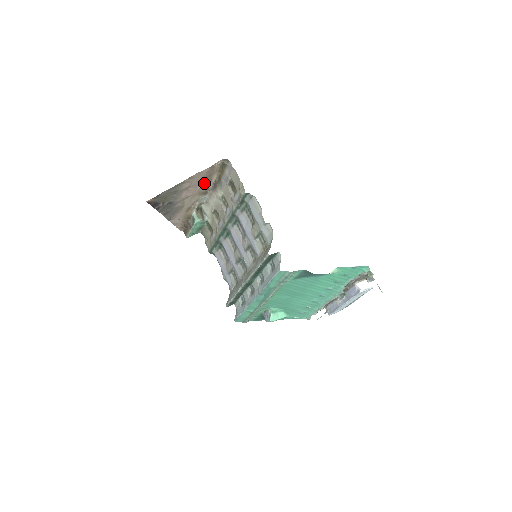
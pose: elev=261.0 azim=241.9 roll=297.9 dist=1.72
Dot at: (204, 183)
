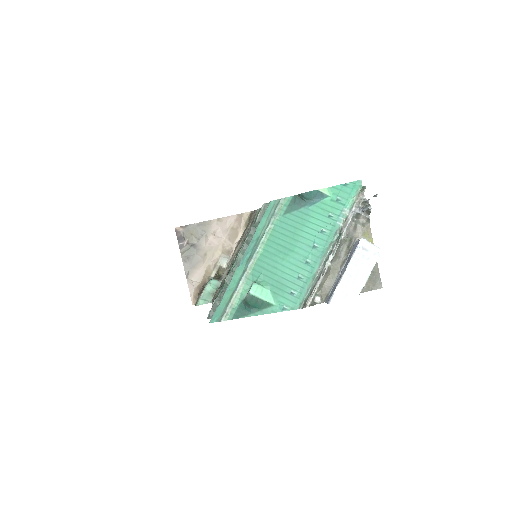
Dot at: (230, 237)
